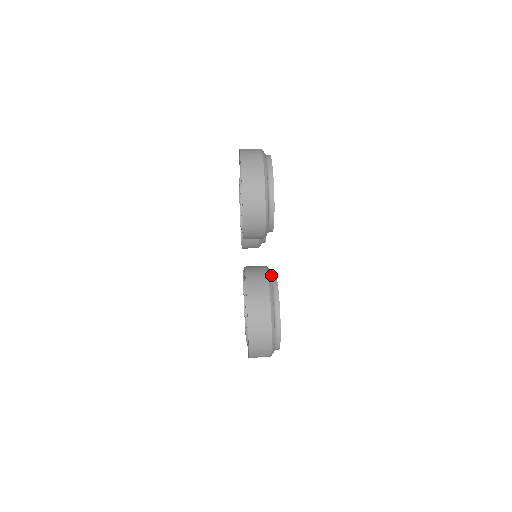
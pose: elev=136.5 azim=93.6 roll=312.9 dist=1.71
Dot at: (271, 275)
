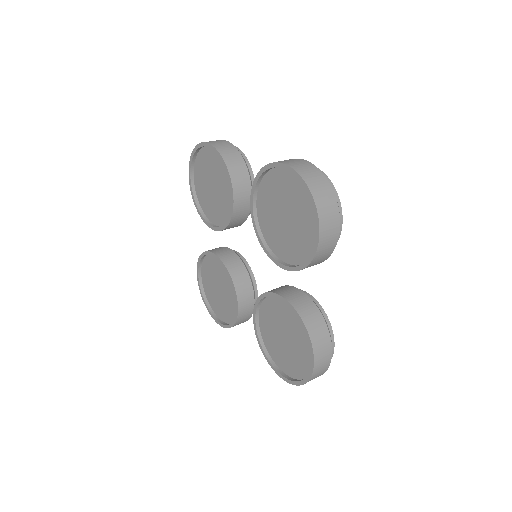
Dot at: occluded
